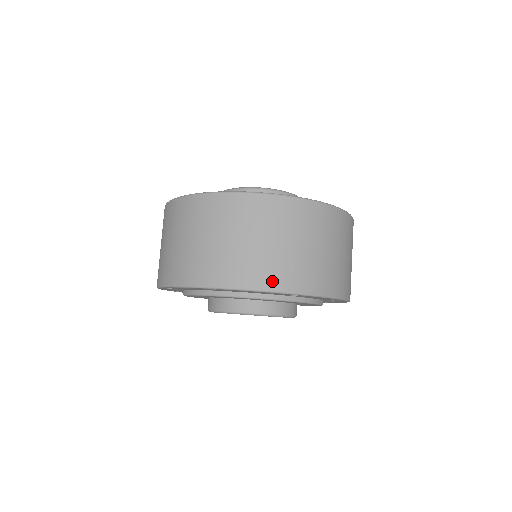
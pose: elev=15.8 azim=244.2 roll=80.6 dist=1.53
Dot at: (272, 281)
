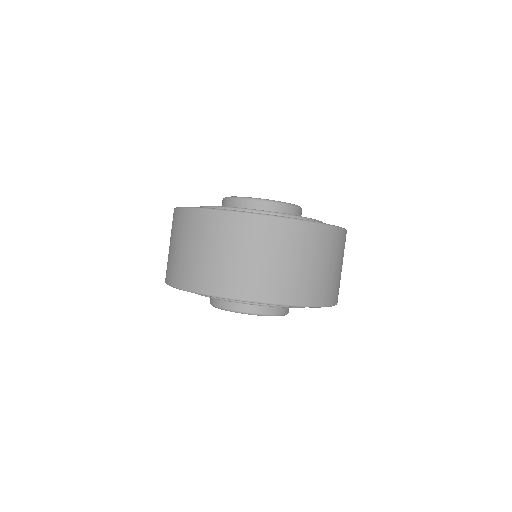
Dot at: (194, 283)
